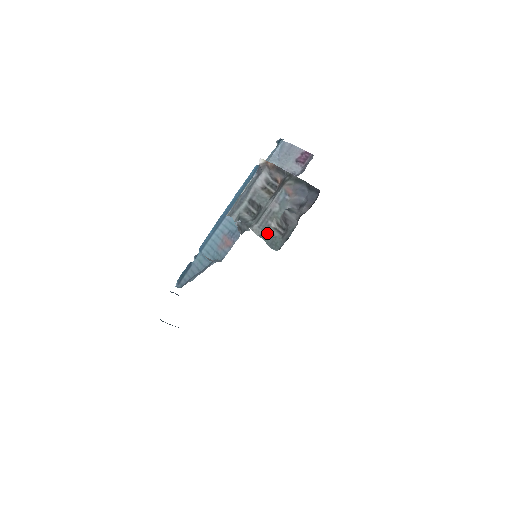
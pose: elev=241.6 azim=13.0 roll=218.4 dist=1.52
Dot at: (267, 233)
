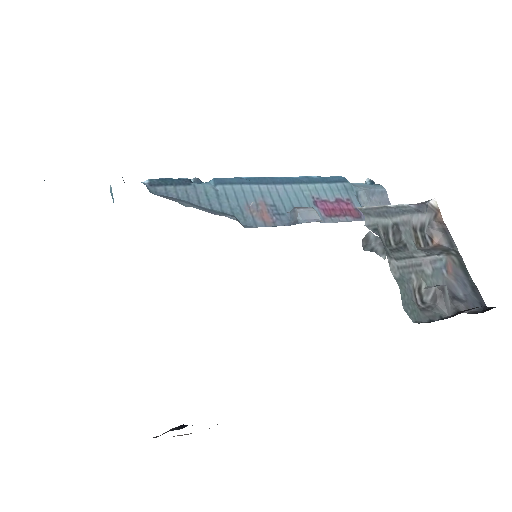
Dot at: (407, 286)
